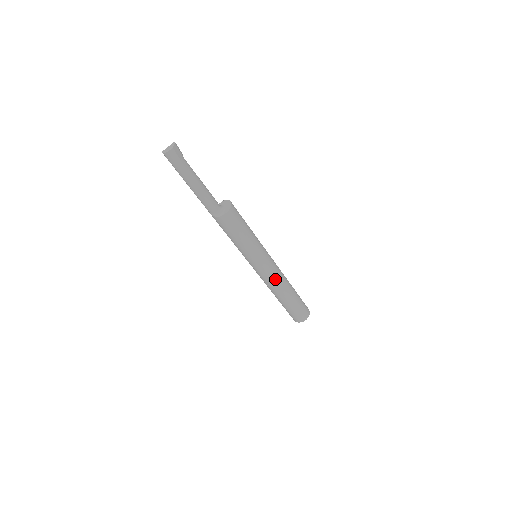
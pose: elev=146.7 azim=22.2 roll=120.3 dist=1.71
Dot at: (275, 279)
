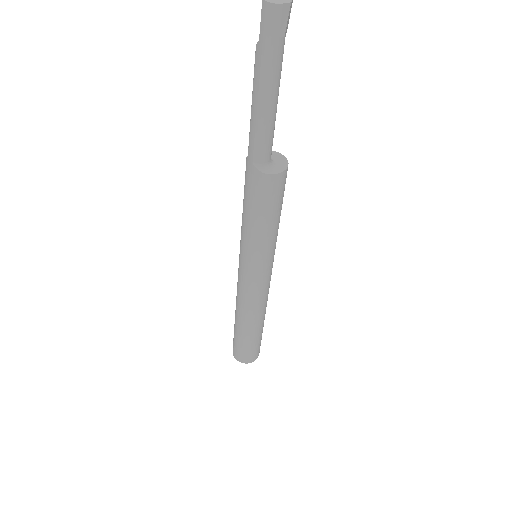
Dot at: (262, 298)
